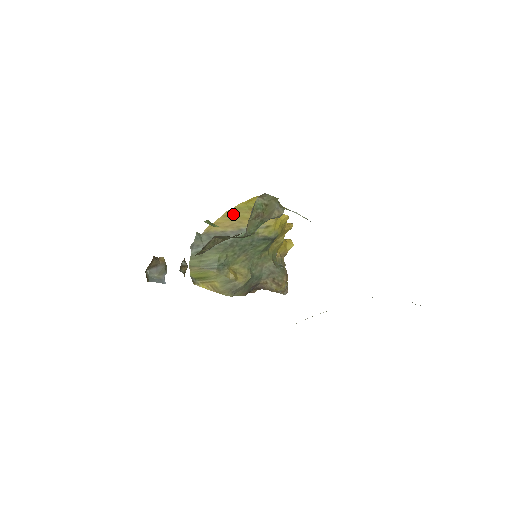
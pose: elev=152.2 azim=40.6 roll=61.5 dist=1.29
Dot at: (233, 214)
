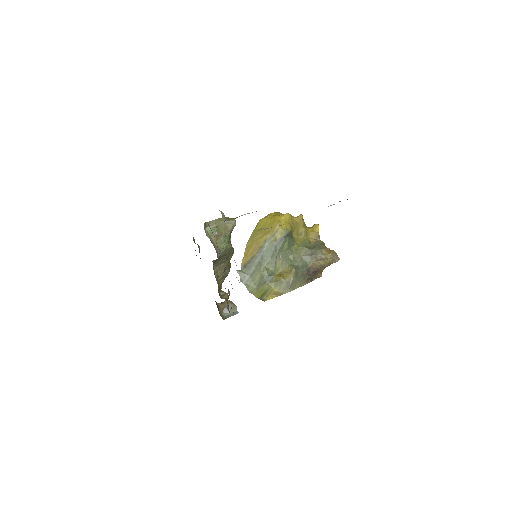
Dot at: (251, 242)
